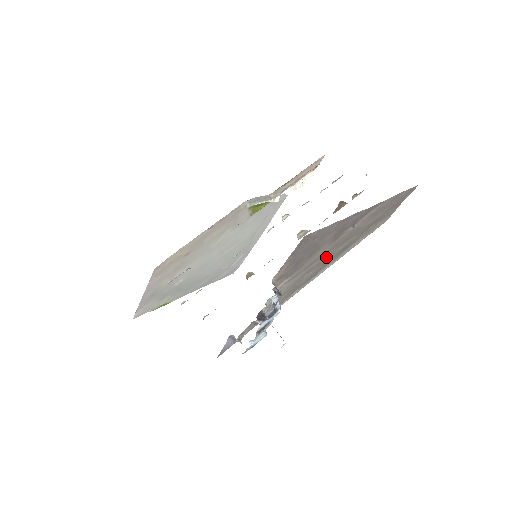
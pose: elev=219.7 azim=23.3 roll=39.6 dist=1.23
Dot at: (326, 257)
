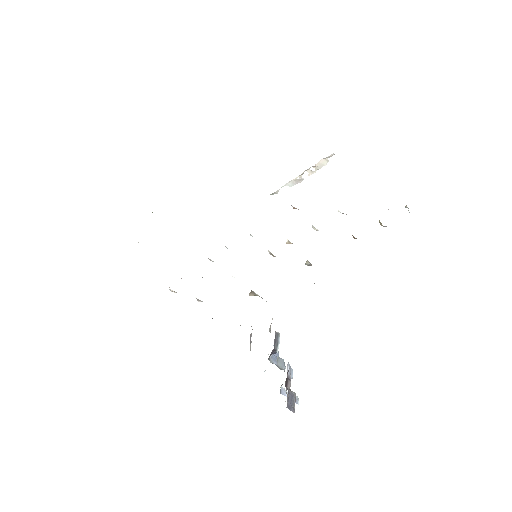
Dot at: occluded
